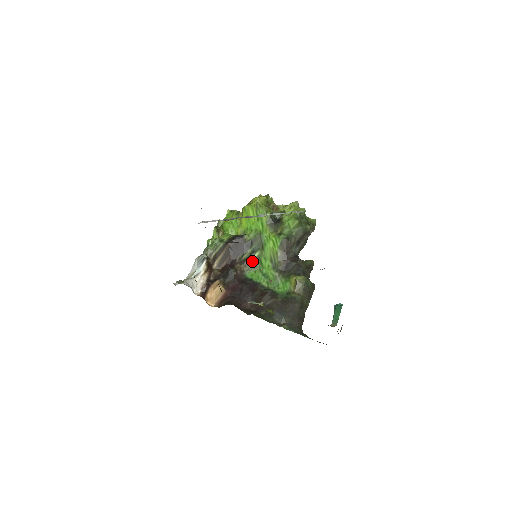
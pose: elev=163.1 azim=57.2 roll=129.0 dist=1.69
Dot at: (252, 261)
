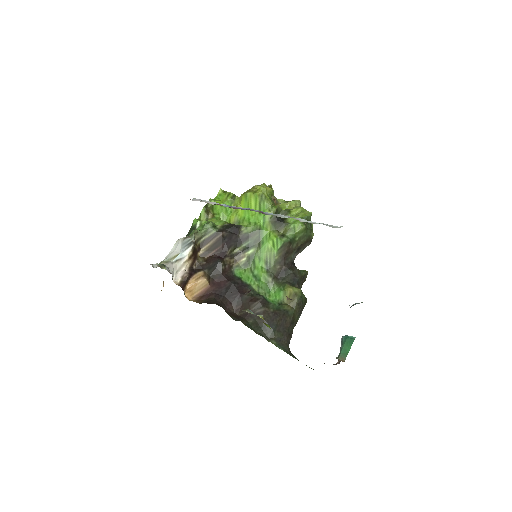
Dot at: (244, 257)
